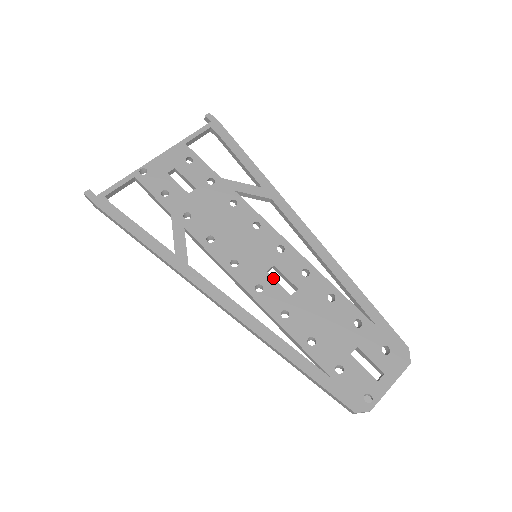
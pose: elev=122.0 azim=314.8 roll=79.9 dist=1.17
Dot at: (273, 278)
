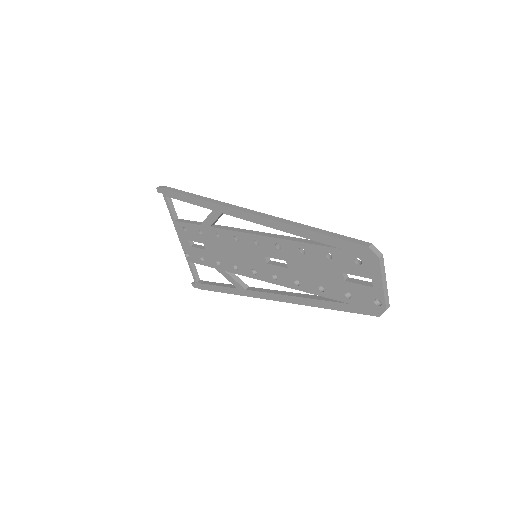
Dot at: (272, 265)
